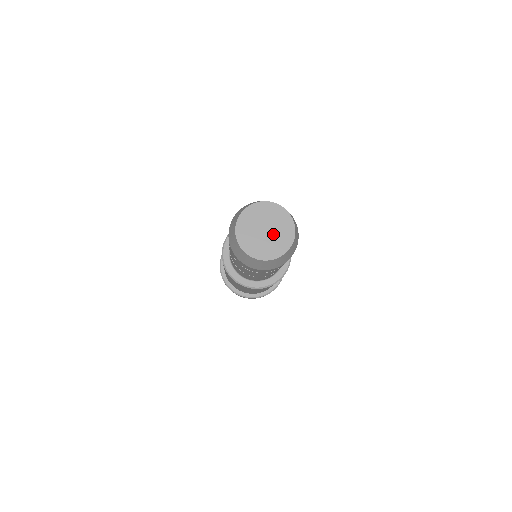
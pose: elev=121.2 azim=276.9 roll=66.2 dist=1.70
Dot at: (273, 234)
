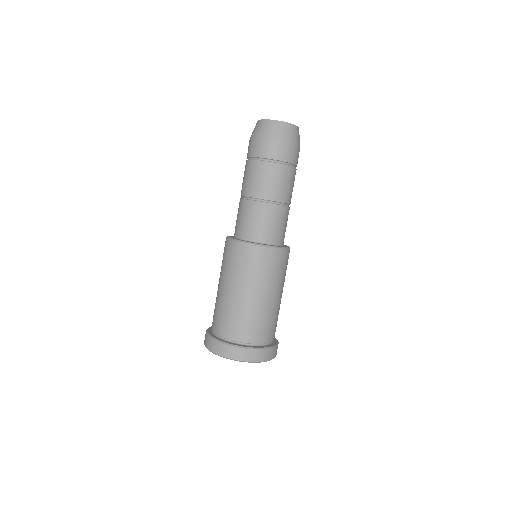
Dot at: occluded
